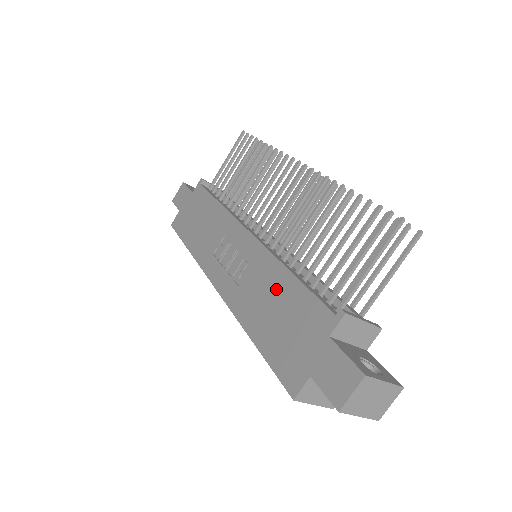
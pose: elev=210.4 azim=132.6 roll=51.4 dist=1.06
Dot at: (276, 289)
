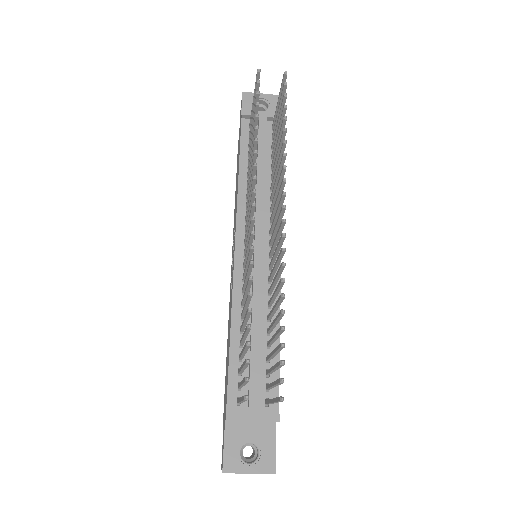
Dot at: (229, 335)
